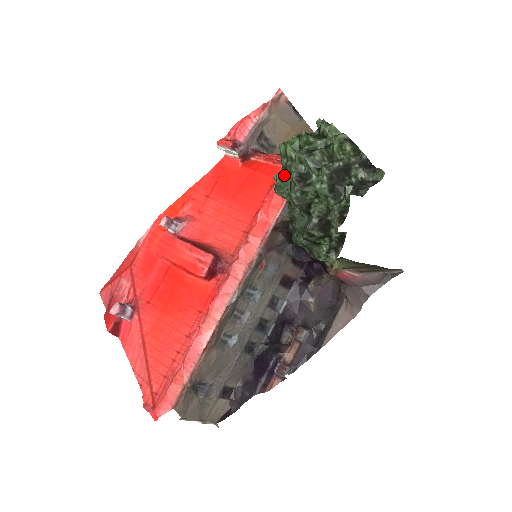
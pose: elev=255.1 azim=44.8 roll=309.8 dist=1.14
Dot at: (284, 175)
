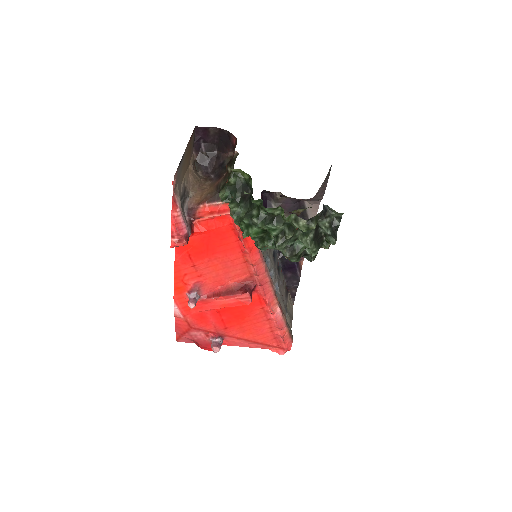
Dot at: (264, 245)
